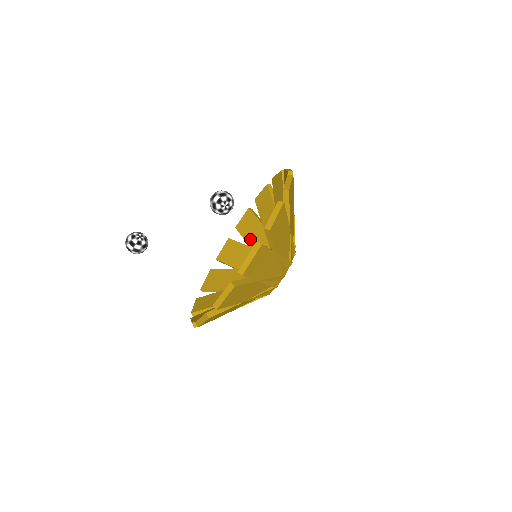
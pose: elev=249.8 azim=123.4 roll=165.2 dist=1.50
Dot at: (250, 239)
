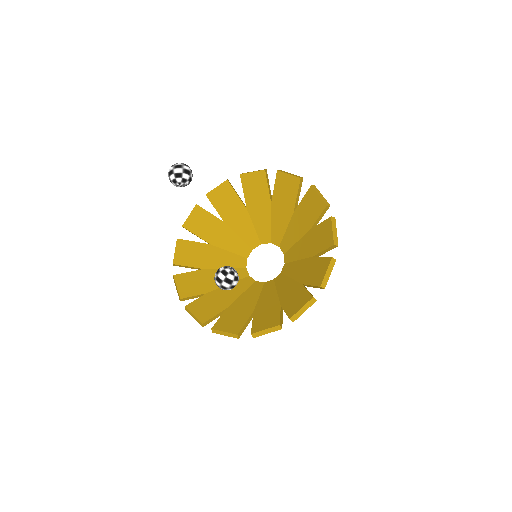
Dot at: (299, 213)
